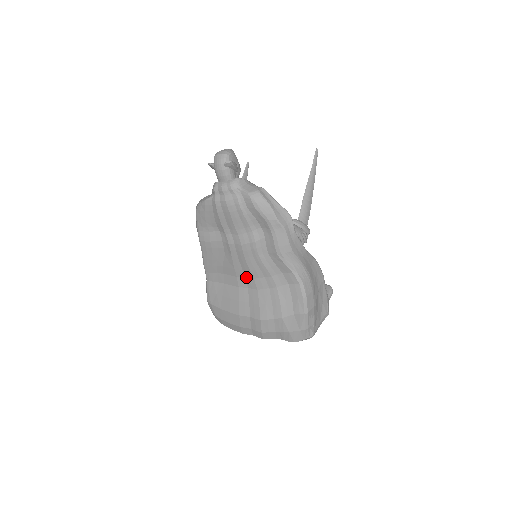
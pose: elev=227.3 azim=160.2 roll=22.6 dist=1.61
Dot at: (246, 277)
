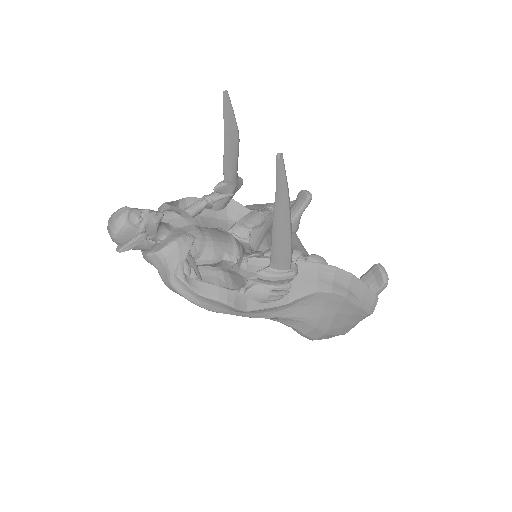
Dot at: occluded
